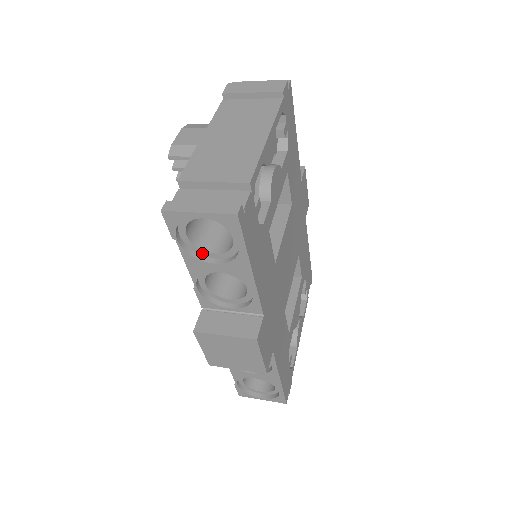
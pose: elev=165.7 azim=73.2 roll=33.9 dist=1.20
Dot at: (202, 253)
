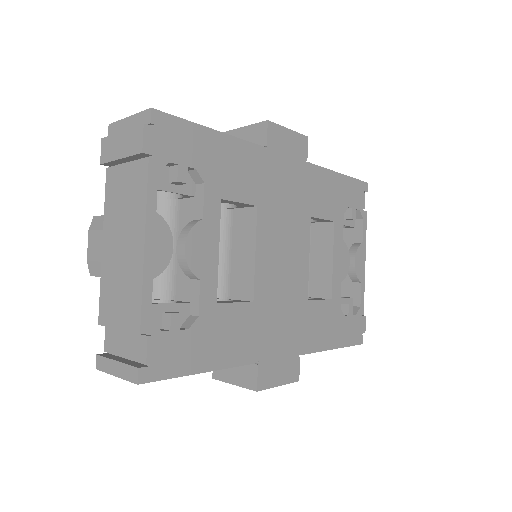
Dot at: occluded
